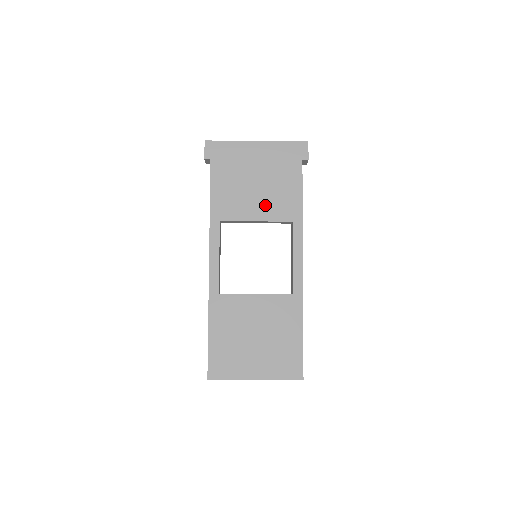
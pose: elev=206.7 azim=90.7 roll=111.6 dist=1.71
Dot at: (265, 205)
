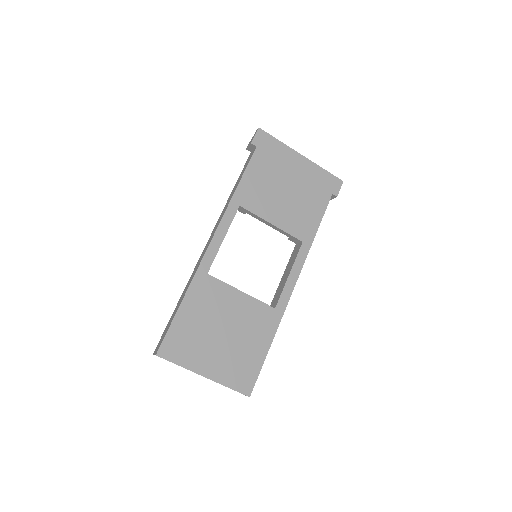
Dot at: (286, 214)
